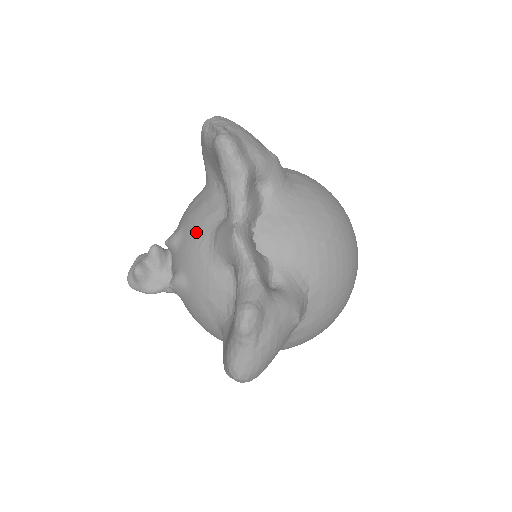
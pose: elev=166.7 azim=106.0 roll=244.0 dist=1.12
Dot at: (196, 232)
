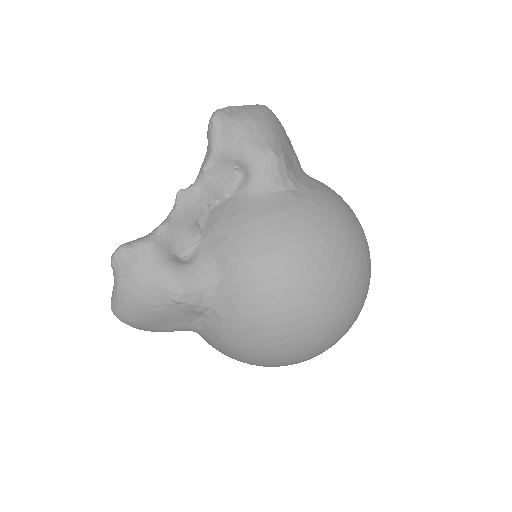
Dot at: occluded
